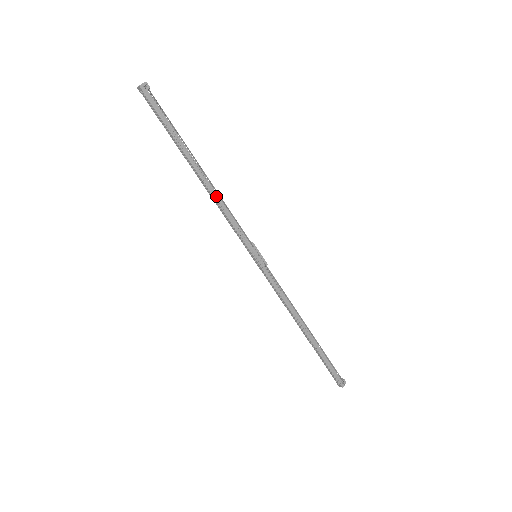
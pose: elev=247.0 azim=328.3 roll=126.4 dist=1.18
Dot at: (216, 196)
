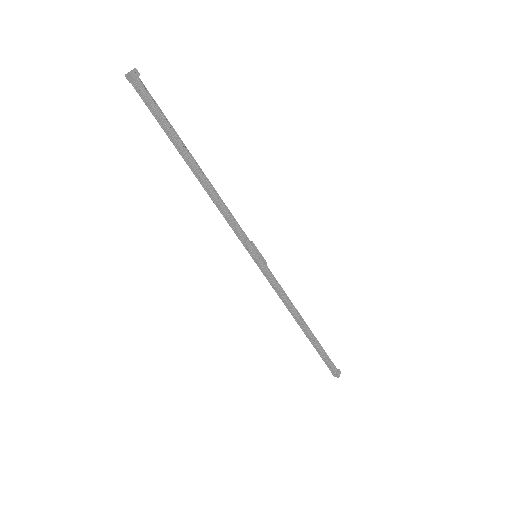
Dot at: (215, 195)
